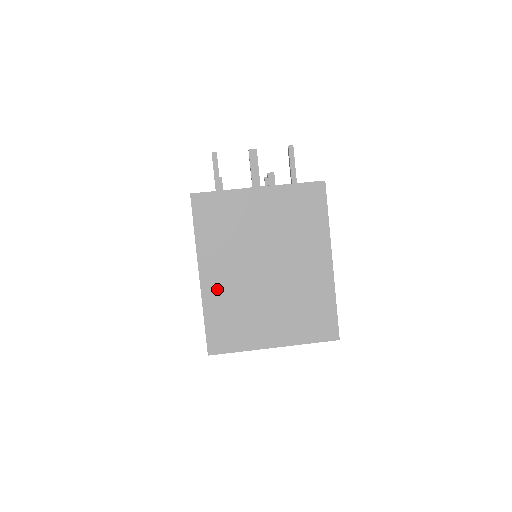
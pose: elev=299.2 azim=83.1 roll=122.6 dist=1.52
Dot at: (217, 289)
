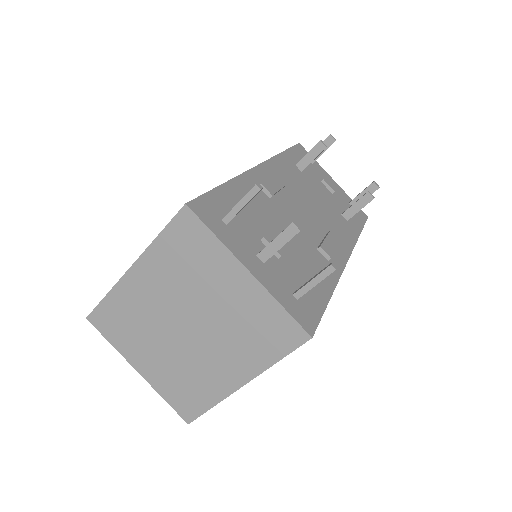
Dot at: (134, 292)
